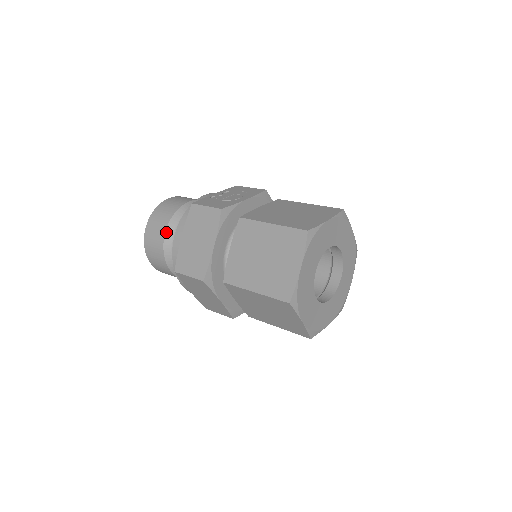
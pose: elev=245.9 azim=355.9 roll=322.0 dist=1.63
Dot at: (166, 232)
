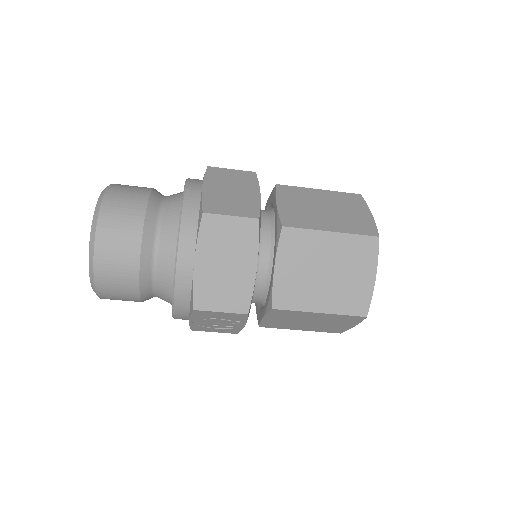
Dot at: (150, 196)
